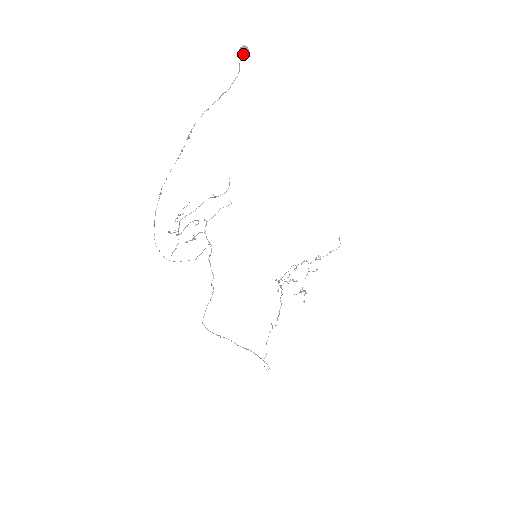
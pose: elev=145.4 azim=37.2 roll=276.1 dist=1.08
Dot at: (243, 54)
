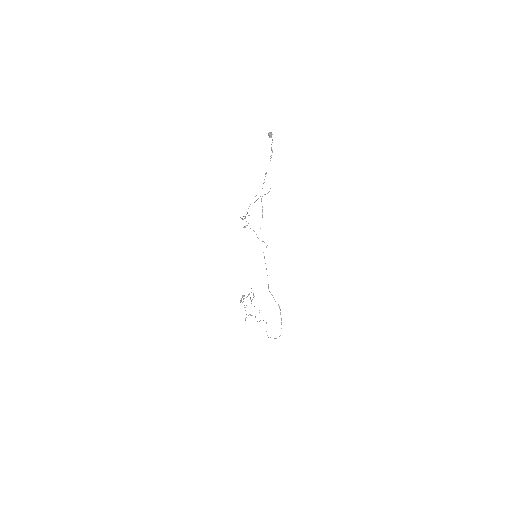
Dot at: (271, 134)
